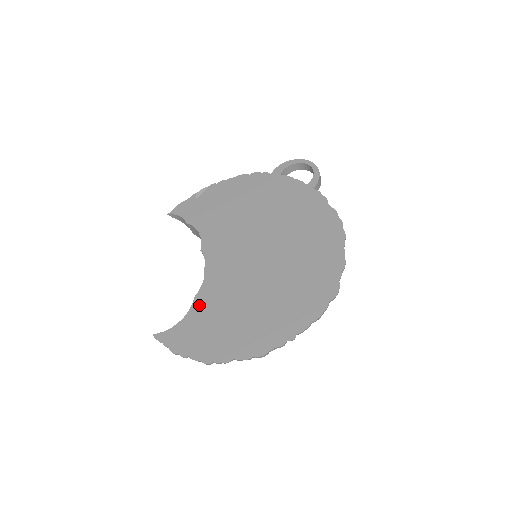
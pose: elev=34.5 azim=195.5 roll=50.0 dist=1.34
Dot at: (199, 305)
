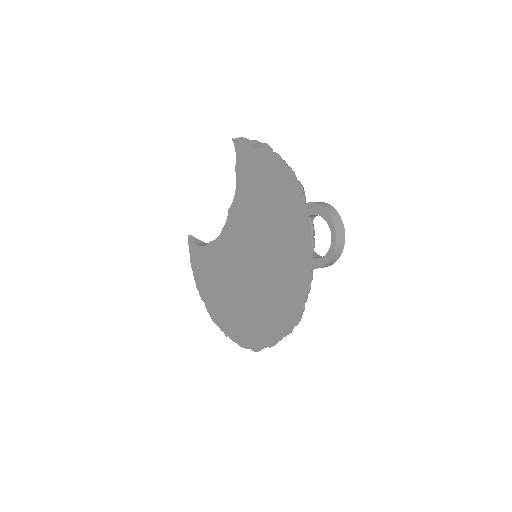
Dot at: (209, 250)
